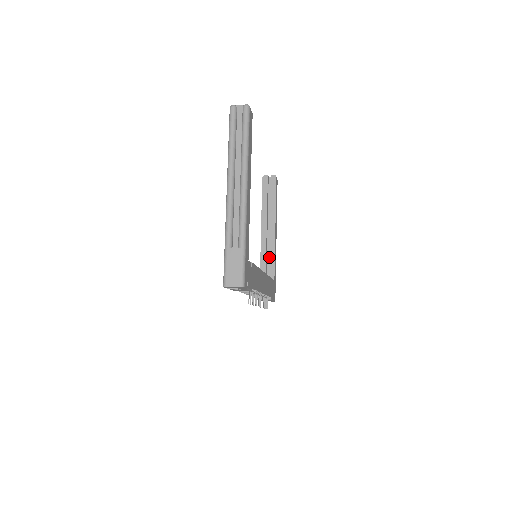
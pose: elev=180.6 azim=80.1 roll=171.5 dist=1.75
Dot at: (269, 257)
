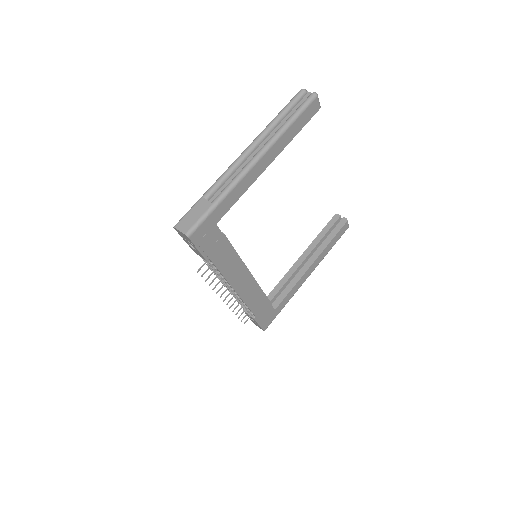
Dot at: (287, 286)
